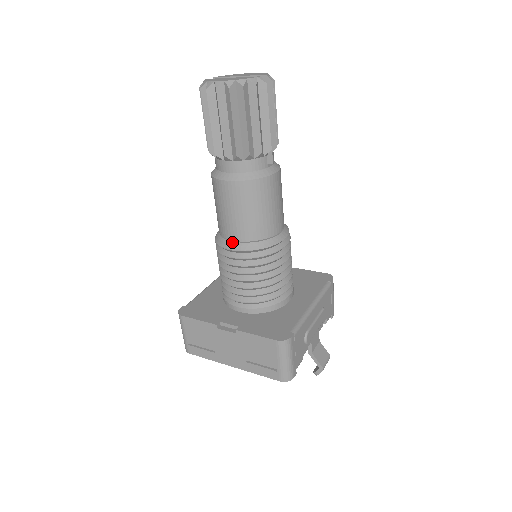
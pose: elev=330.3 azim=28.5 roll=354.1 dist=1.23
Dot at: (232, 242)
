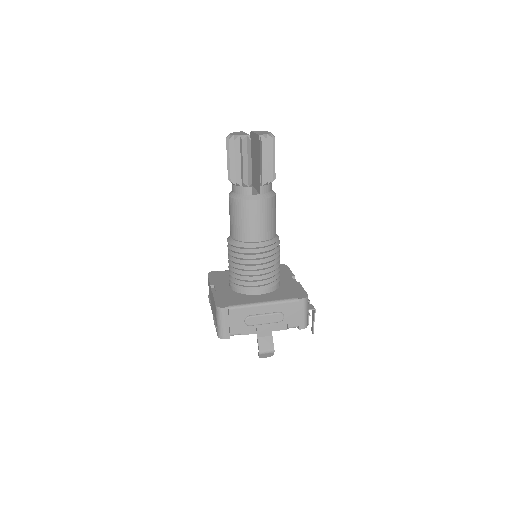
Dot at: (230, 237)
